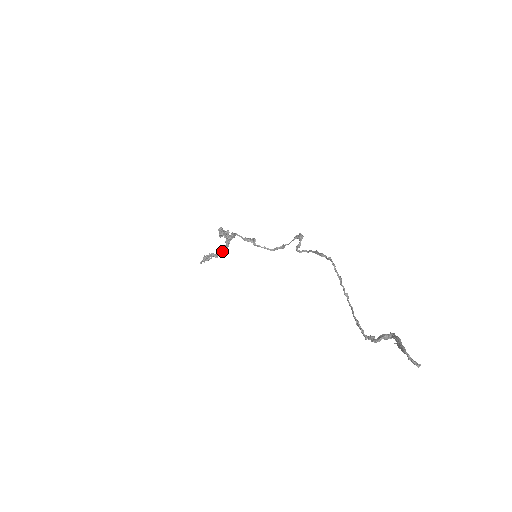
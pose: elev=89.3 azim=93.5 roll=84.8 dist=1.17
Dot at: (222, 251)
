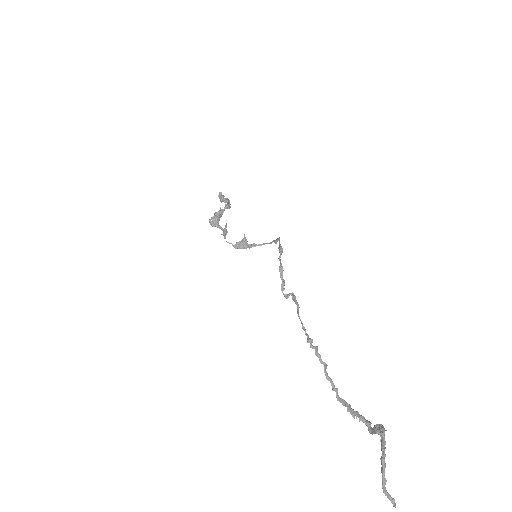
Dot at: occluded
